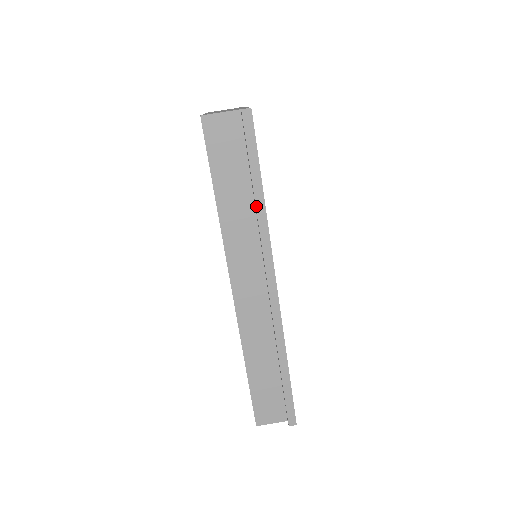
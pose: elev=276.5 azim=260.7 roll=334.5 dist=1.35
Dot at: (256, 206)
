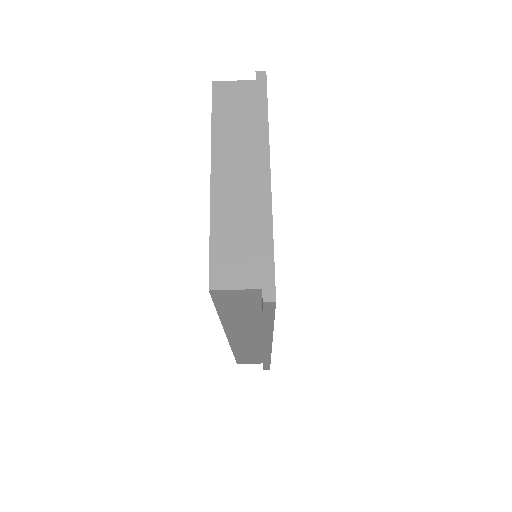
Dot at: (263, 330)
